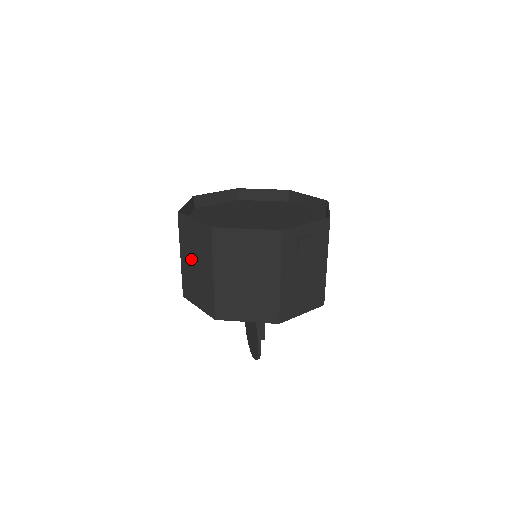
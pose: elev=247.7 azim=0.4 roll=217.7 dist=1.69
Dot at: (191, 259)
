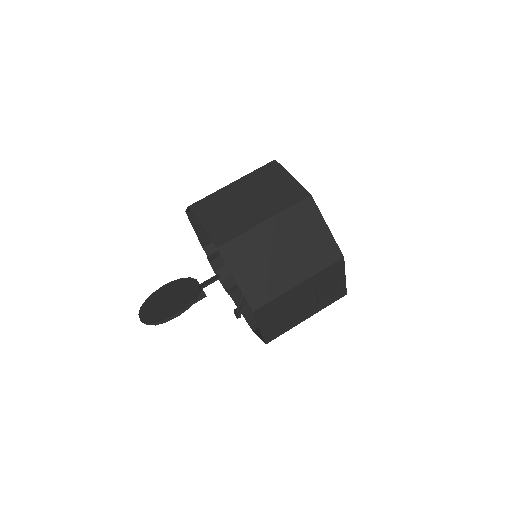
Dot at: (247, 193)
